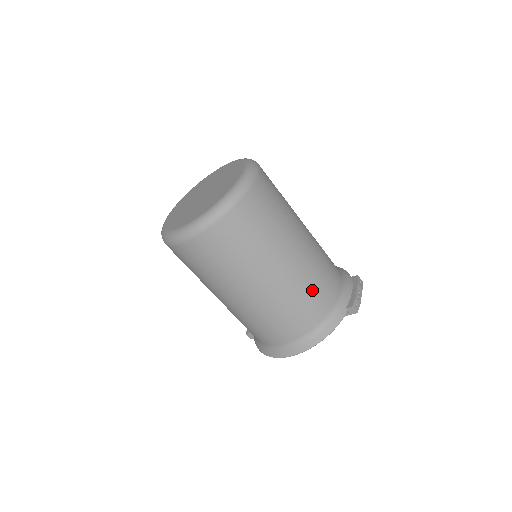
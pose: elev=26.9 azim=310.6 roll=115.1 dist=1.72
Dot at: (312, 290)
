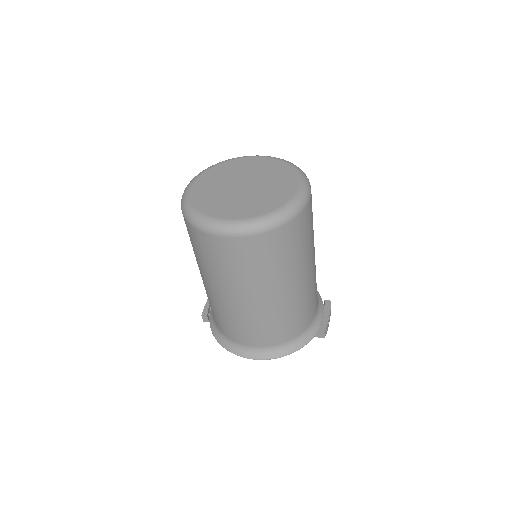
Dot at: (302, 310)
